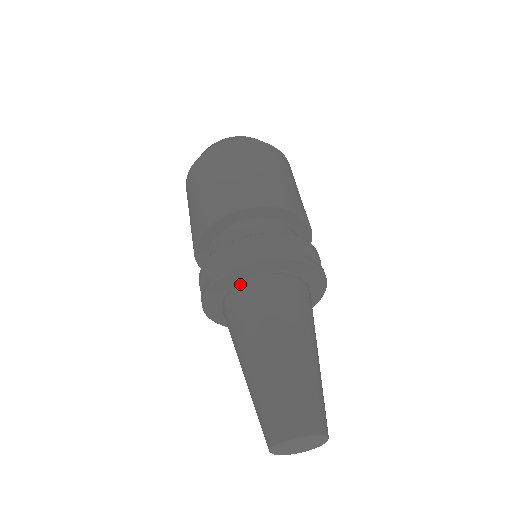
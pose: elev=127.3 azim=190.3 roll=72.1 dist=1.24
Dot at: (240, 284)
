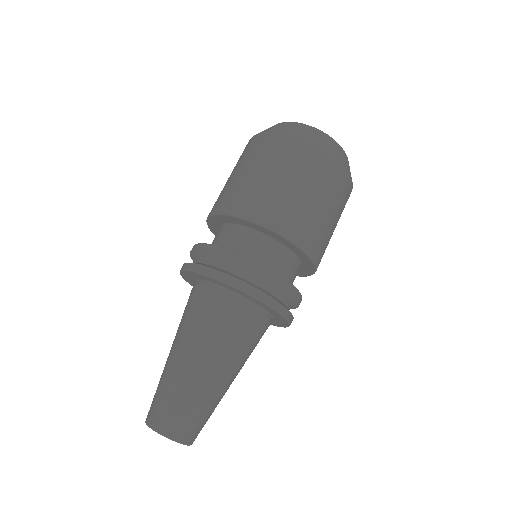
Dot at: (229, 293)
